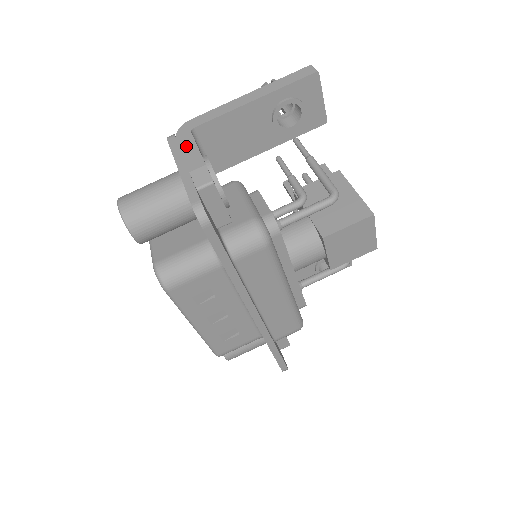
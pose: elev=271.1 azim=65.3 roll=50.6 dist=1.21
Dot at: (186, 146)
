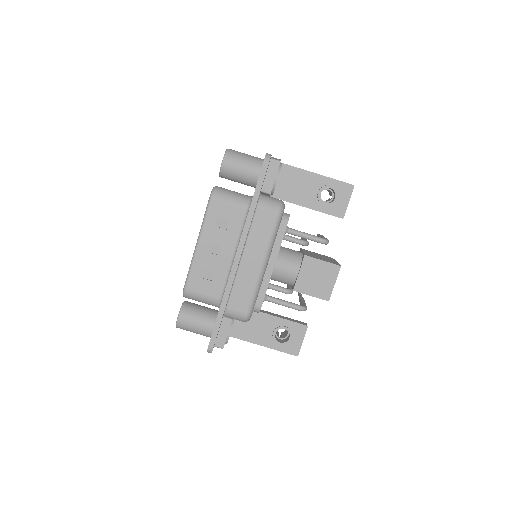
Dot at: occluded
